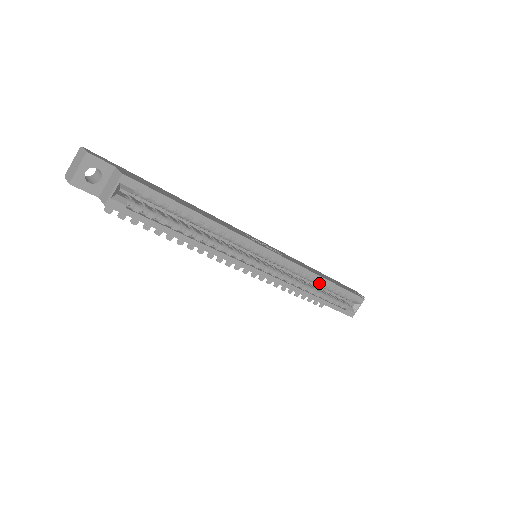
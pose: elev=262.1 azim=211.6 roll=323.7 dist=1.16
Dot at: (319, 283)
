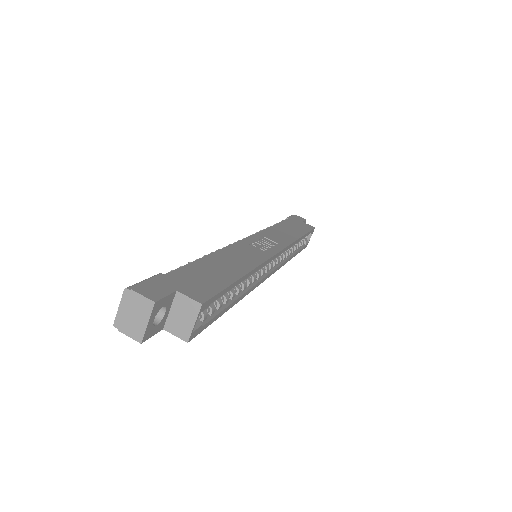
Dot at: occluded
